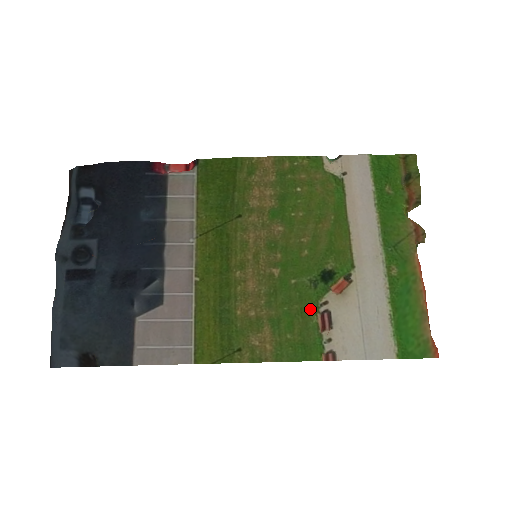
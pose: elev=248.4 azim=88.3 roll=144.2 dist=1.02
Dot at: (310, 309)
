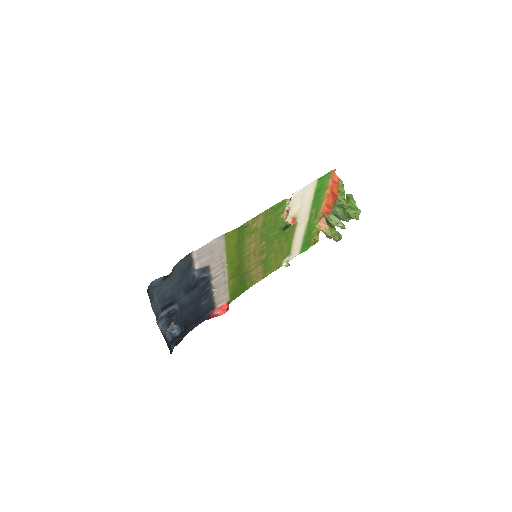
Dot at: (279, 220)
